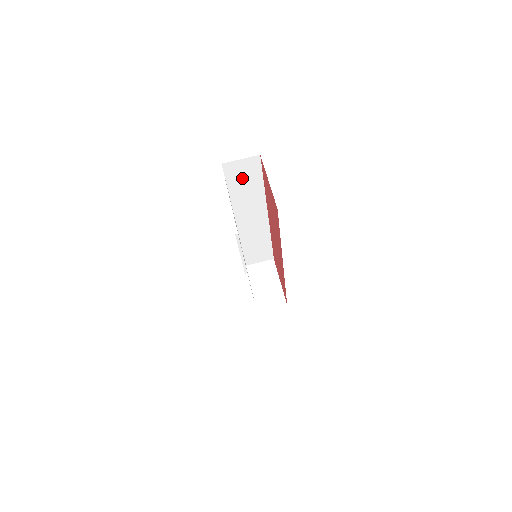
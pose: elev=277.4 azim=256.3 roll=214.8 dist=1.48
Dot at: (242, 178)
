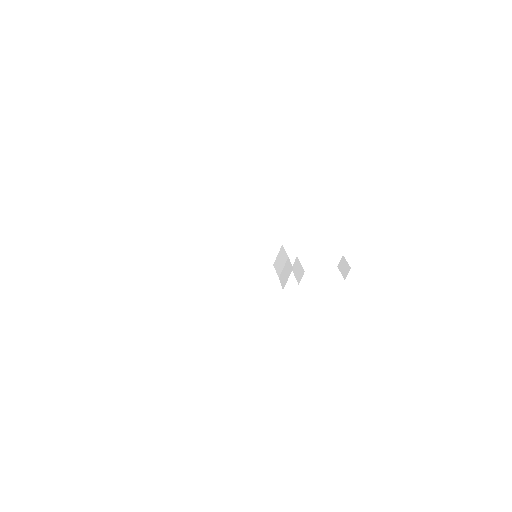
Dot at: (173, 231)
